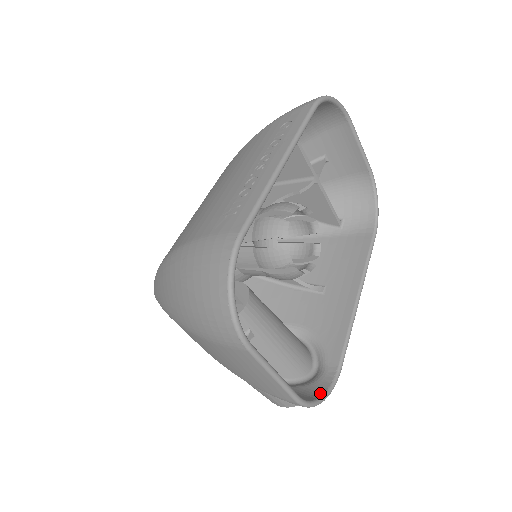
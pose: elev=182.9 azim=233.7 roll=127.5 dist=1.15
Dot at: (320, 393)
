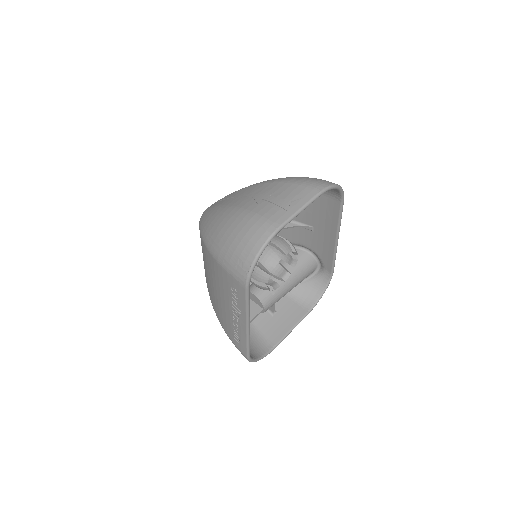
Dot at: (322, 289)
